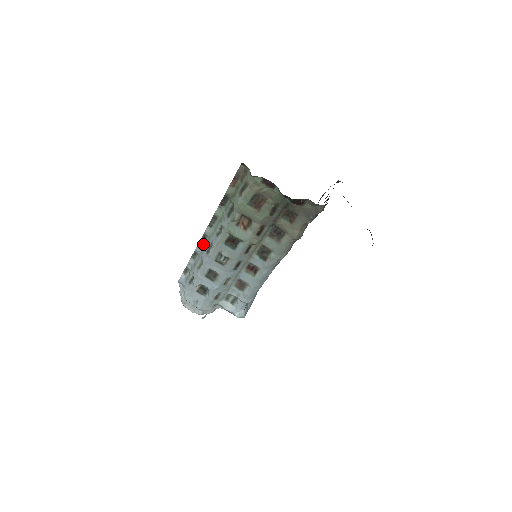
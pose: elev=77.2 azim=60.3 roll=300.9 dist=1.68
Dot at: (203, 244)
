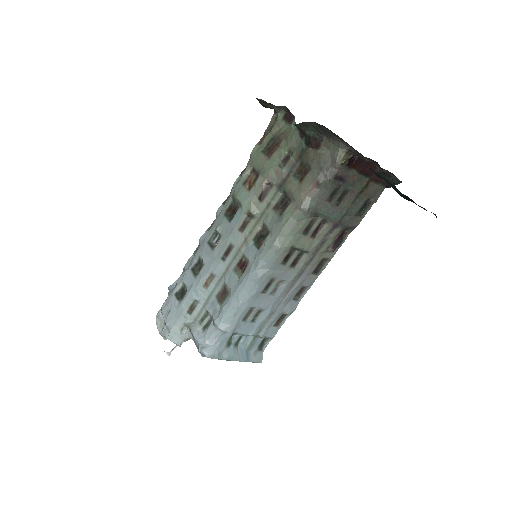
Dot at: occluded
